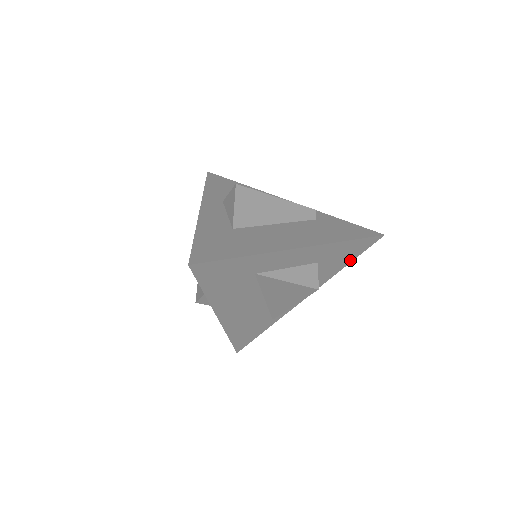
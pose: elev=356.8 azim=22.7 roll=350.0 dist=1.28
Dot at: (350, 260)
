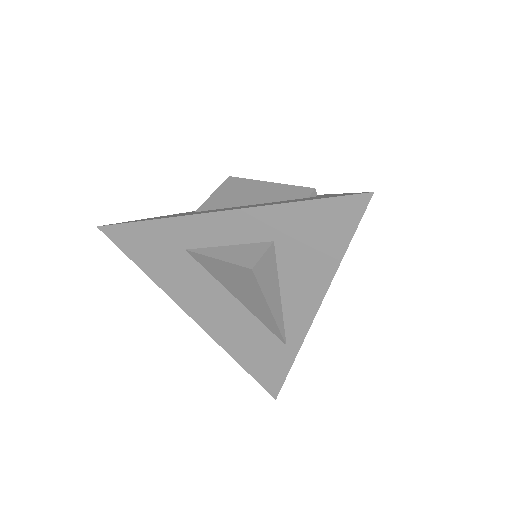
Dot at: (342, 243)
